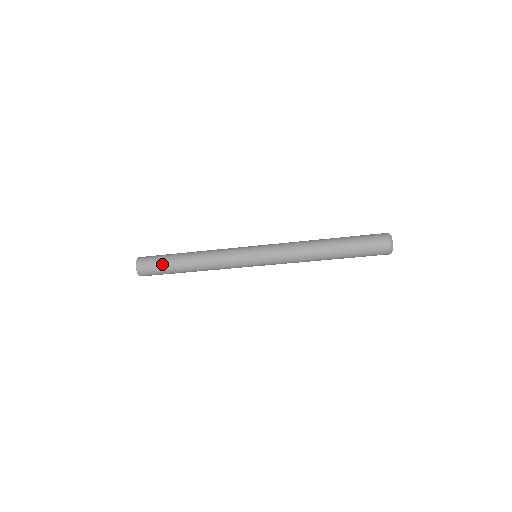
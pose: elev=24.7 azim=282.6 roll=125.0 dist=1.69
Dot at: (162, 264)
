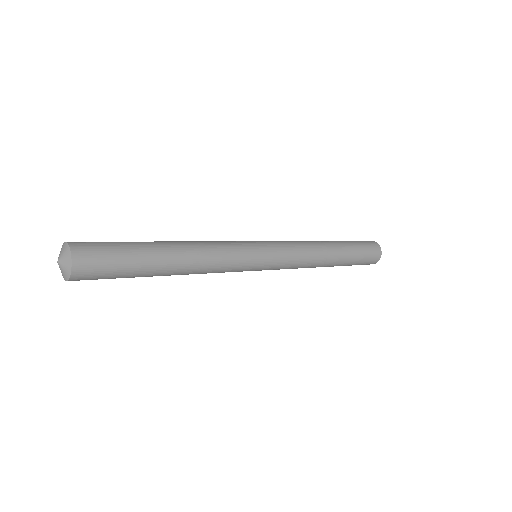
Dot at: occluded
